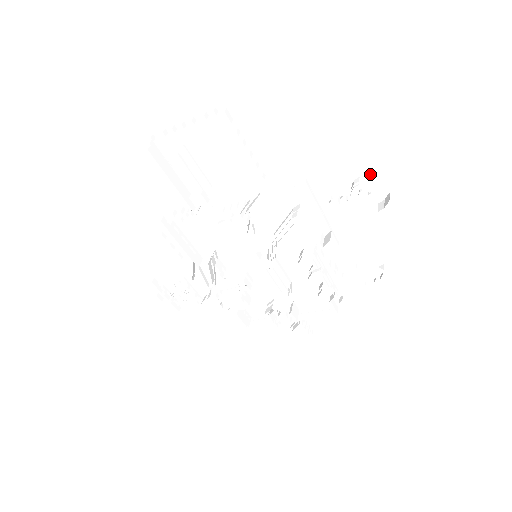
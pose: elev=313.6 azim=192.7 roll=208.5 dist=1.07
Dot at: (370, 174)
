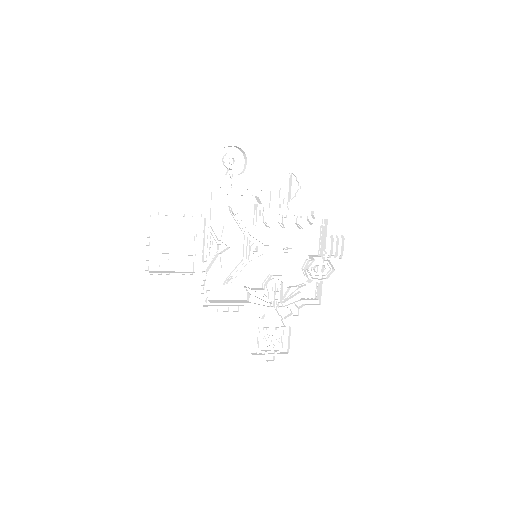
Dot at: (223, 155)
